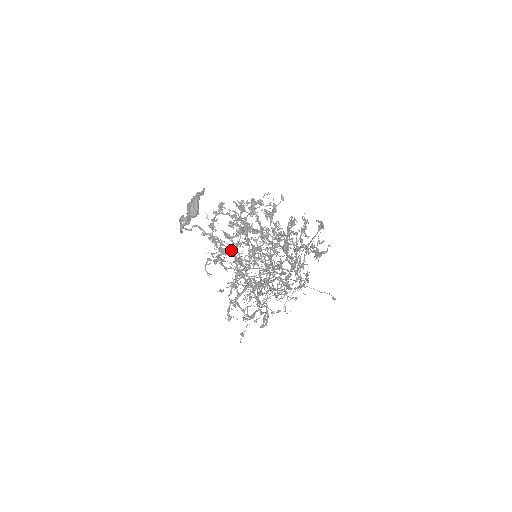
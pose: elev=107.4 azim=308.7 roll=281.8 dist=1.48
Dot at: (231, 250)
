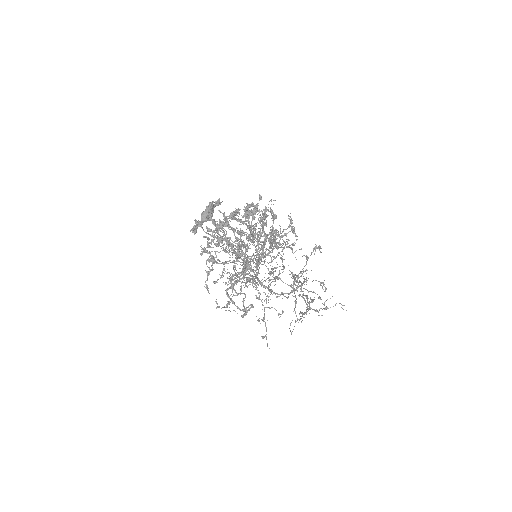
Dot at: (216, 244)
